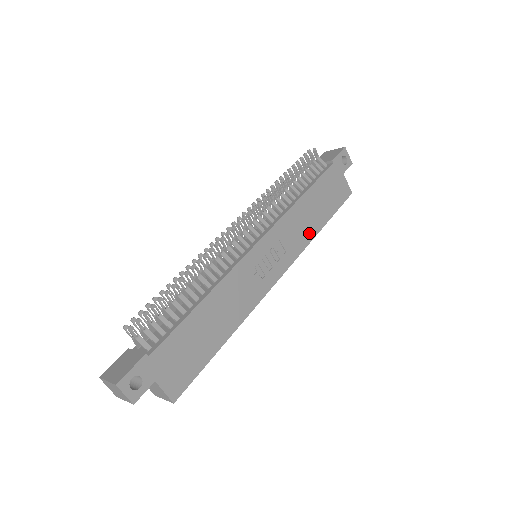
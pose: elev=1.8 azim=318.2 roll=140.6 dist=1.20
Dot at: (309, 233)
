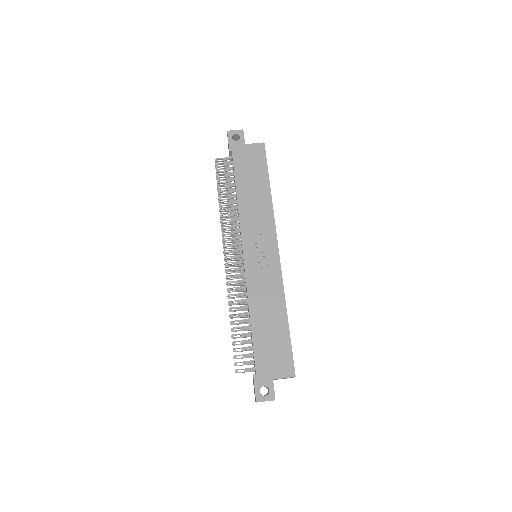
Dot at: (266, 205)
